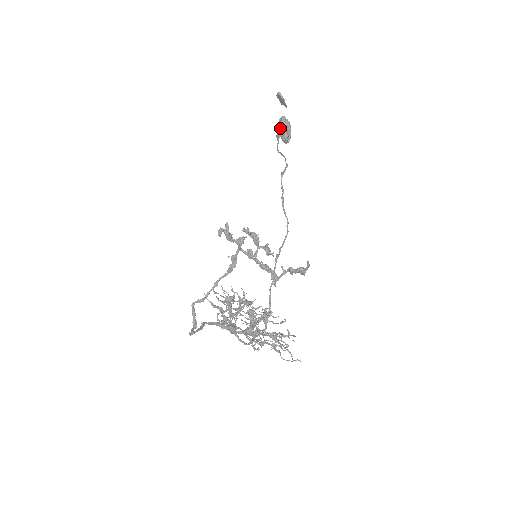
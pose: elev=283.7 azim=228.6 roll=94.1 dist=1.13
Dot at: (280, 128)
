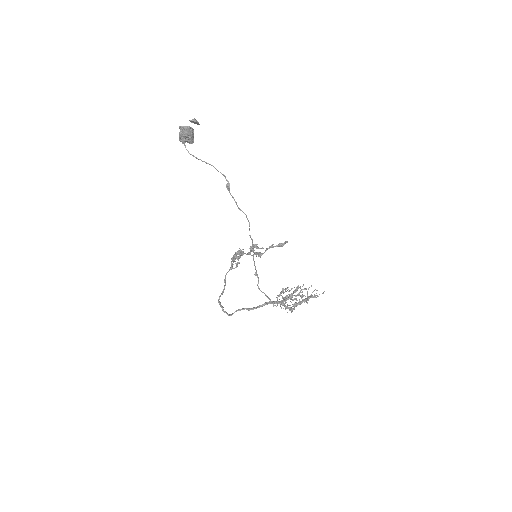
Dot at: (187, 137)
